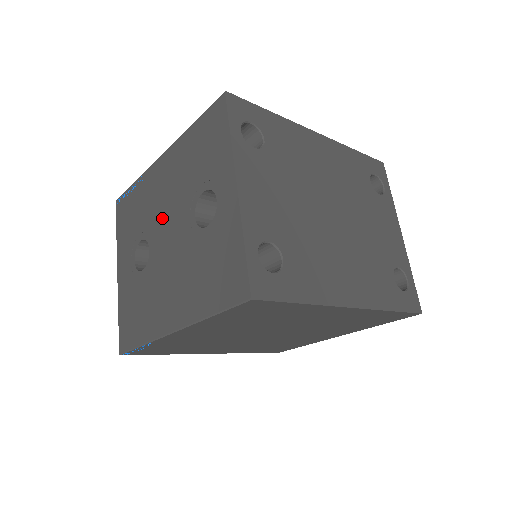
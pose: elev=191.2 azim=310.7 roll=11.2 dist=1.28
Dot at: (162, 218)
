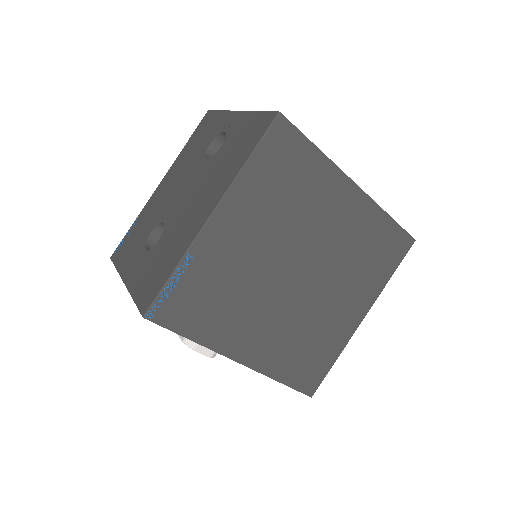
Dot at: (172, 197)
